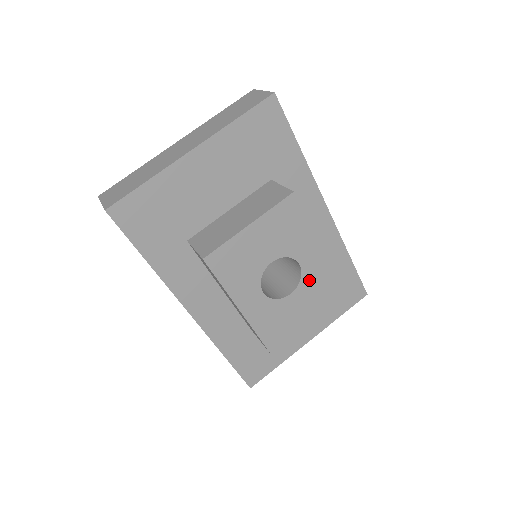
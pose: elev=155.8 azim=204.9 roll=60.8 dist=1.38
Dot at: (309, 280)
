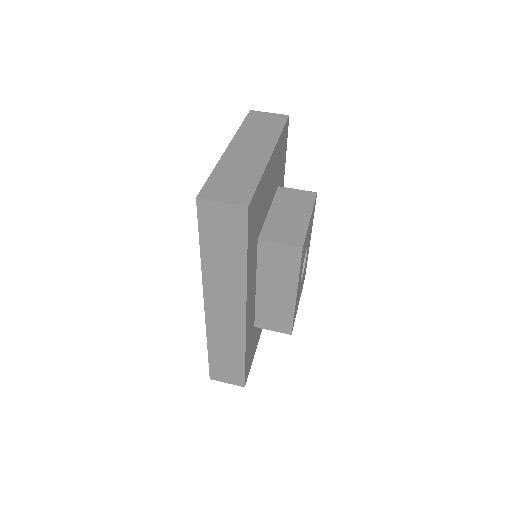
Dot at: (305, 266)
